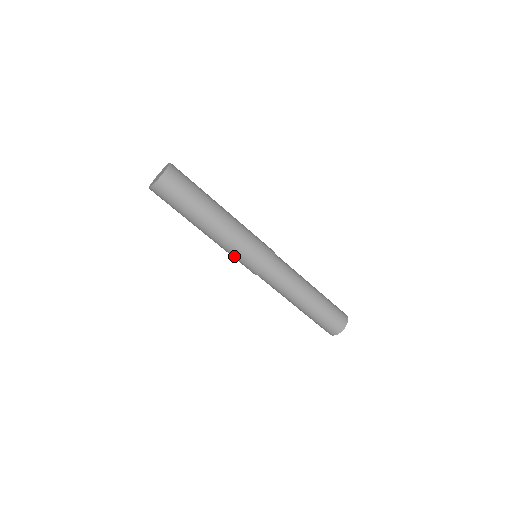
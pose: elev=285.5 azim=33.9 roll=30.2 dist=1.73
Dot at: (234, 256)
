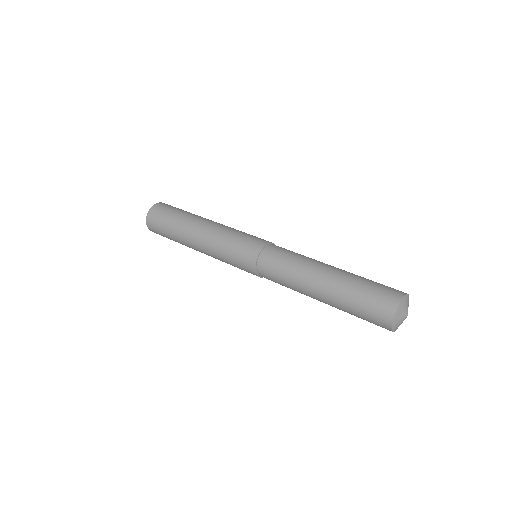
Dot at: (228, 262)
